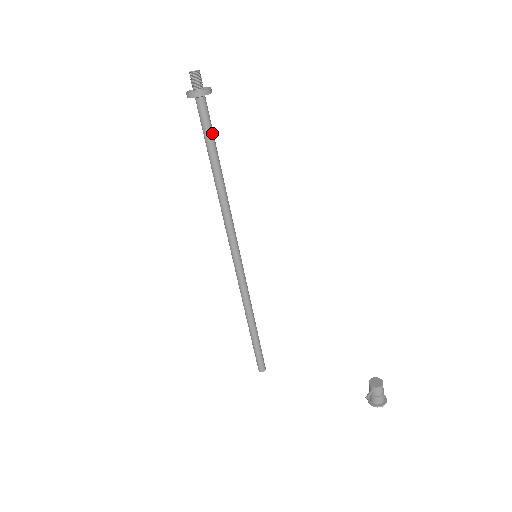
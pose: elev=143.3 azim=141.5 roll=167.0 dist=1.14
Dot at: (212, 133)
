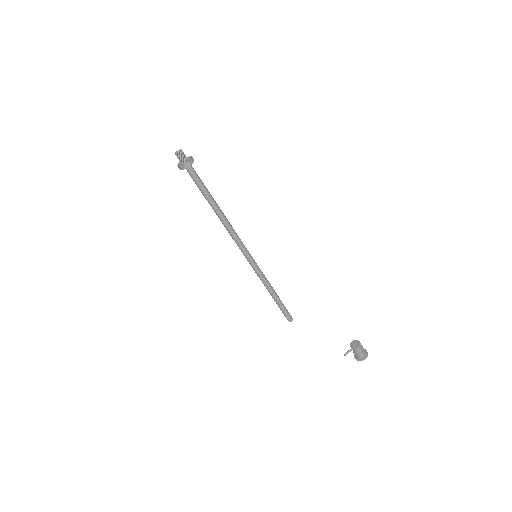
Dot at: (202, 186)
